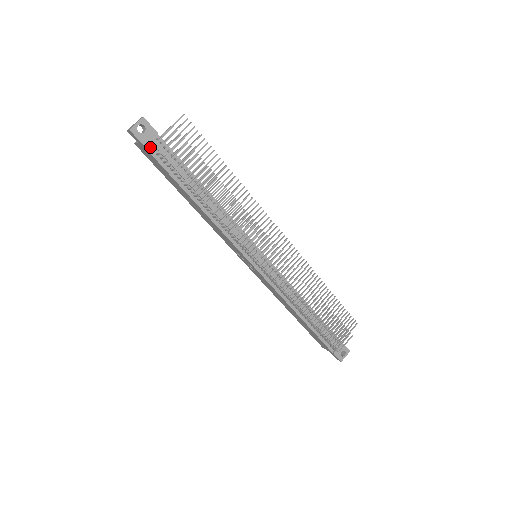
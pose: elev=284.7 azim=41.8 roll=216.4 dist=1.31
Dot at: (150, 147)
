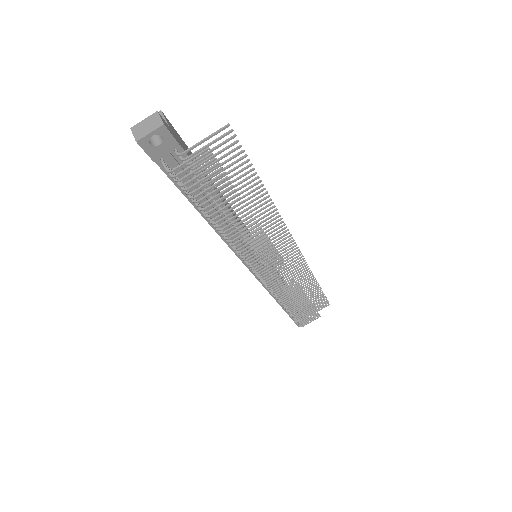
Dot at: (162, 158)
